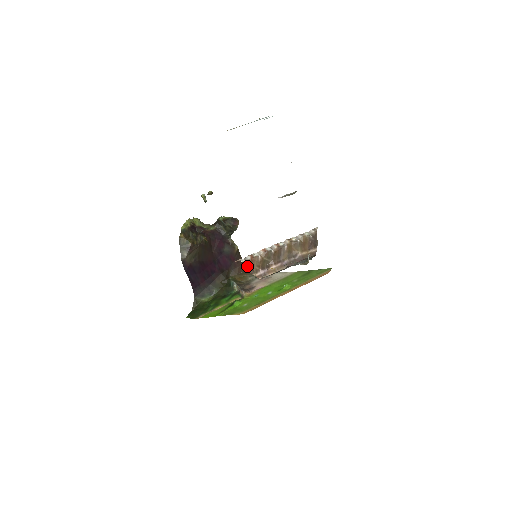
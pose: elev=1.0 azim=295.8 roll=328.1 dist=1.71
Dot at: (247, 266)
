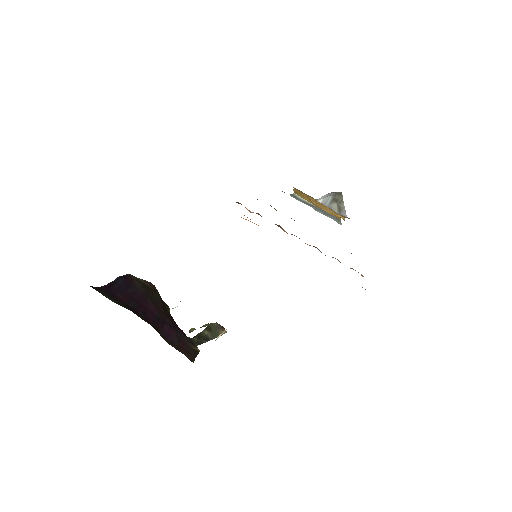
Dot at: occluded
